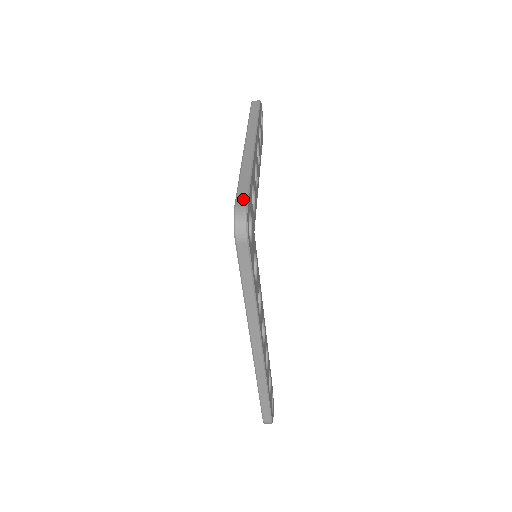
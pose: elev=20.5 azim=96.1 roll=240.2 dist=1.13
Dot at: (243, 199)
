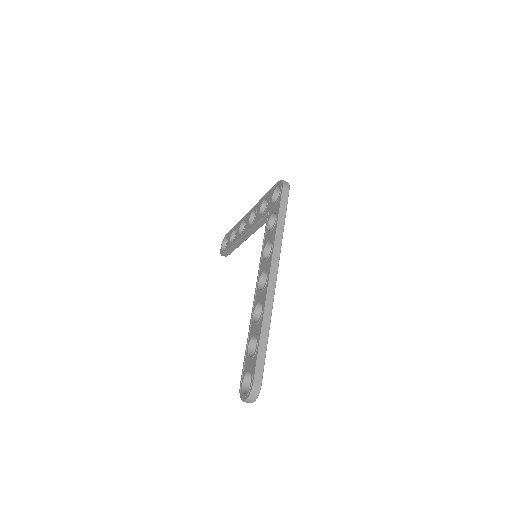
Dot at: occluded
